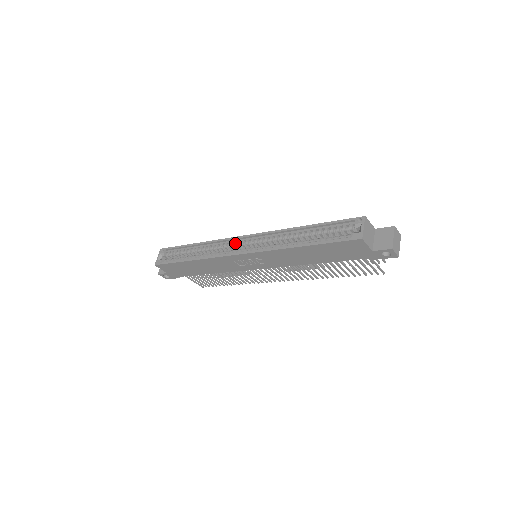
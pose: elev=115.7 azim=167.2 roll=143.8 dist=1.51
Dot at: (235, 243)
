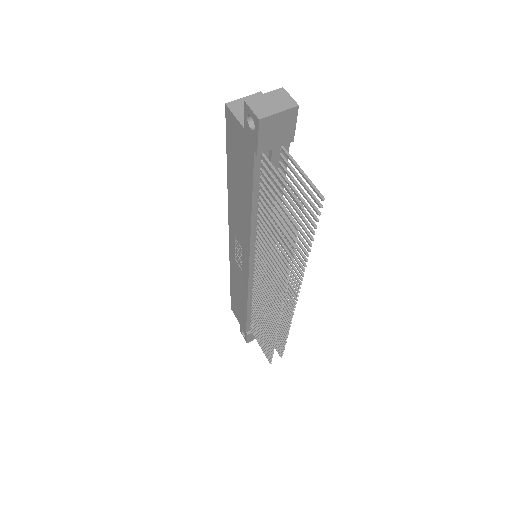
Dot at: occluded
